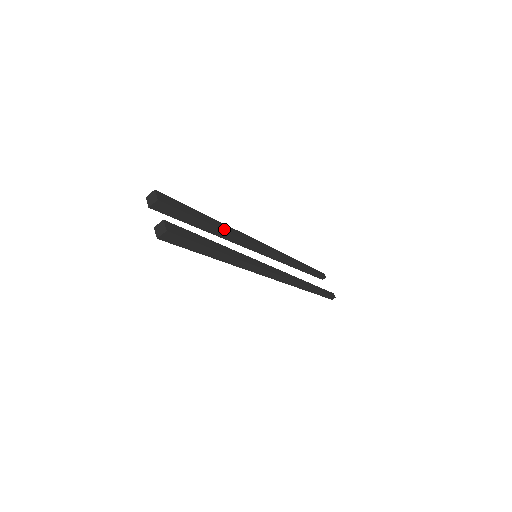
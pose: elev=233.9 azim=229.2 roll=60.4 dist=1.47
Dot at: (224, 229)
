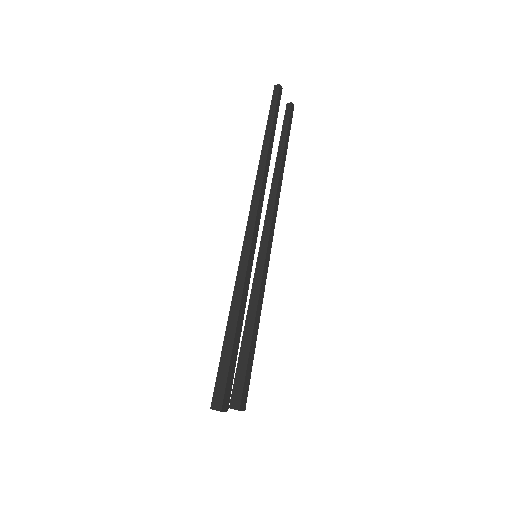
Dot at: (244, 310)
